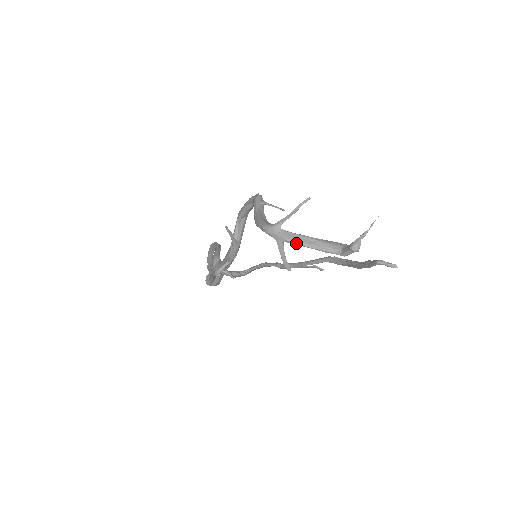
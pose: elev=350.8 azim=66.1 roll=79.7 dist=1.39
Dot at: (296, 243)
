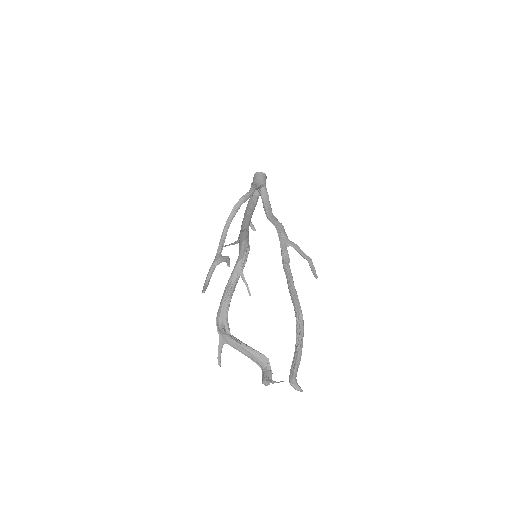
Dot at: occluded
